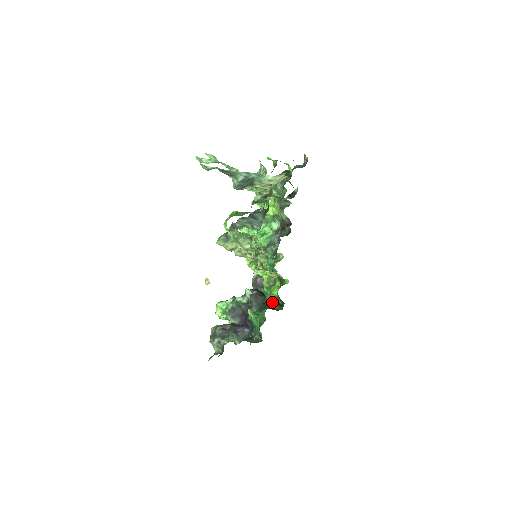
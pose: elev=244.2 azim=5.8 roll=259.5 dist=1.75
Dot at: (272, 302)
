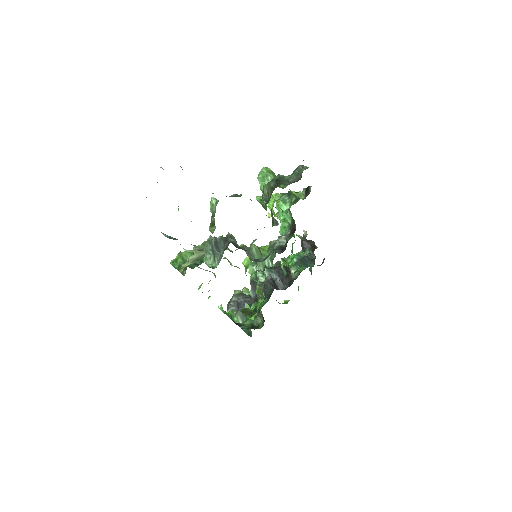
Dot at: (259, 312)
